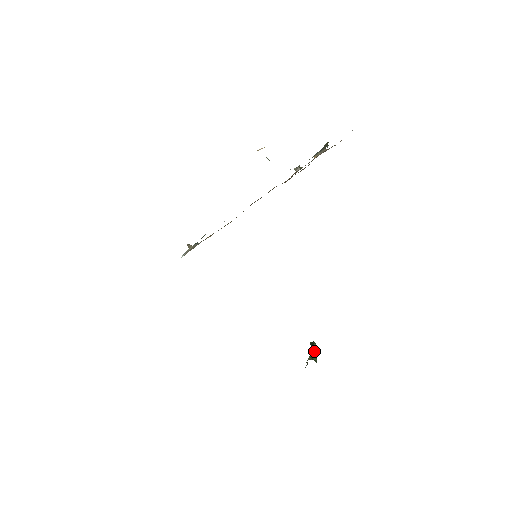
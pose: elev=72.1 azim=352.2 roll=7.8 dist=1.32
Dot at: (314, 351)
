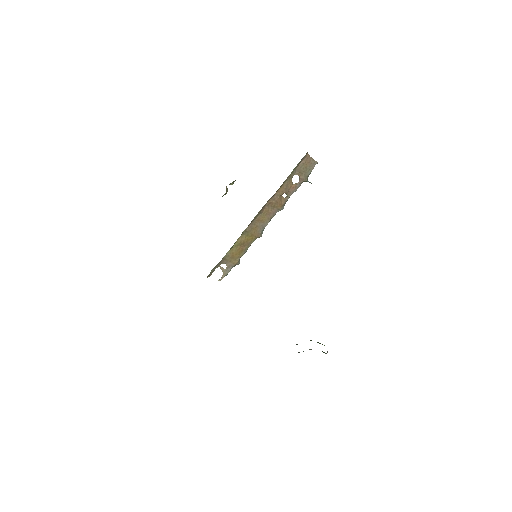
Dot at: occluded
